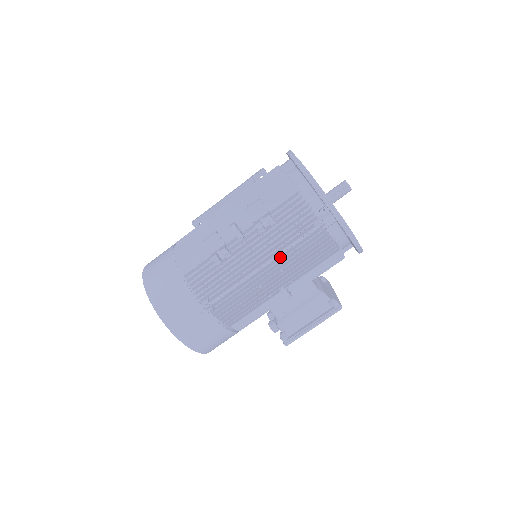
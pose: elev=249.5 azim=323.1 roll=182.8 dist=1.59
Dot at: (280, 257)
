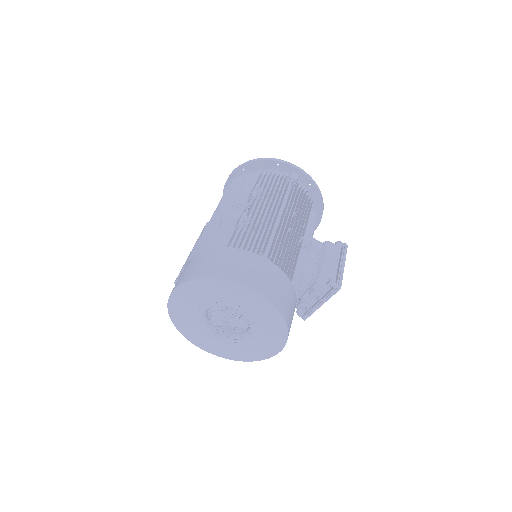
Dot at: (285, 208)
